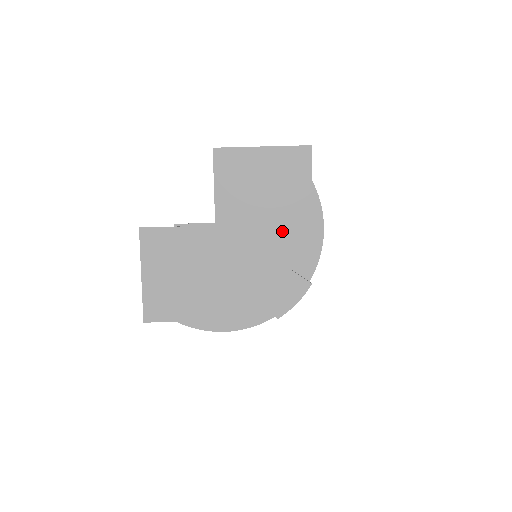
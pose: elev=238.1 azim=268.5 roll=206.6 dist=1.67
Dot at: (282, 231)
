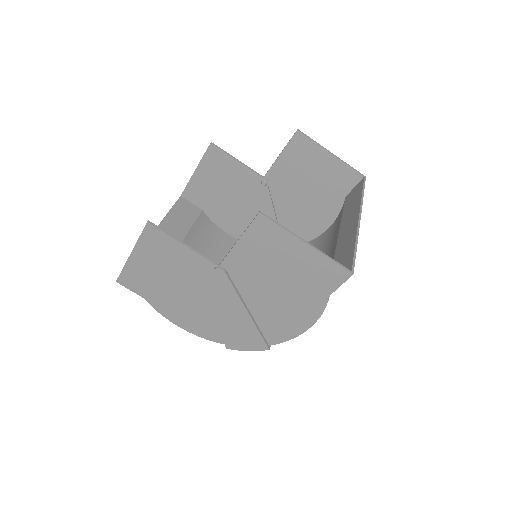
Dot at: (274, 307)
